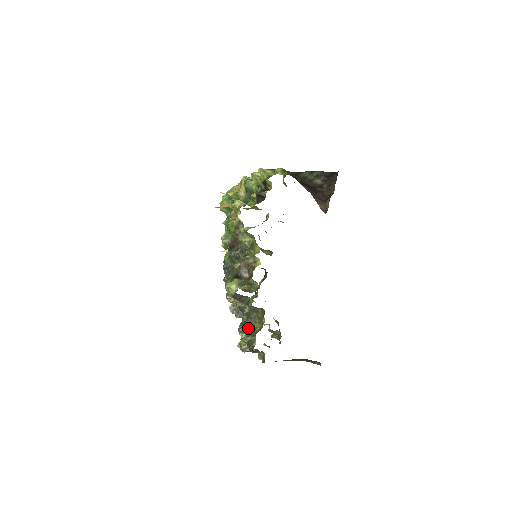
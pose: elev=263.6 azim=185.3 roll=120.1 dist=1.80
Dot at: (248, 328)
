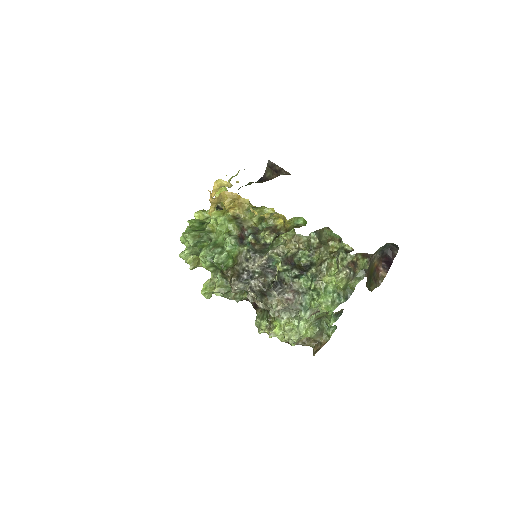
Dot at: (329, 256)
